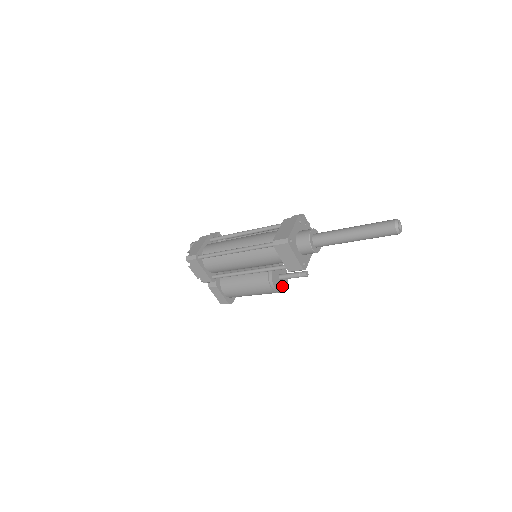
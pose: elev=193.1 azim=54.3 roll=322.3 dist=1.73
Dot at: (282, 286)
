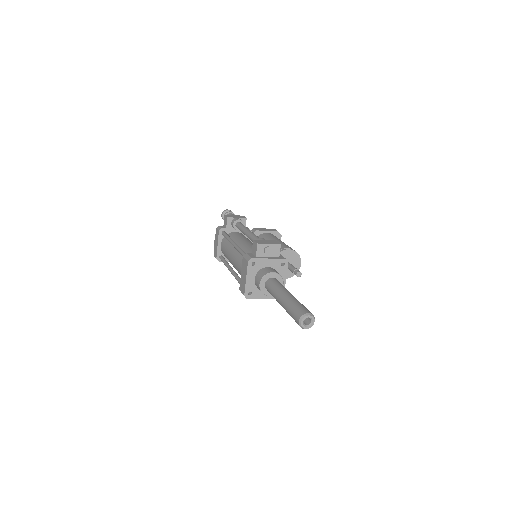
Dot at: occluded
